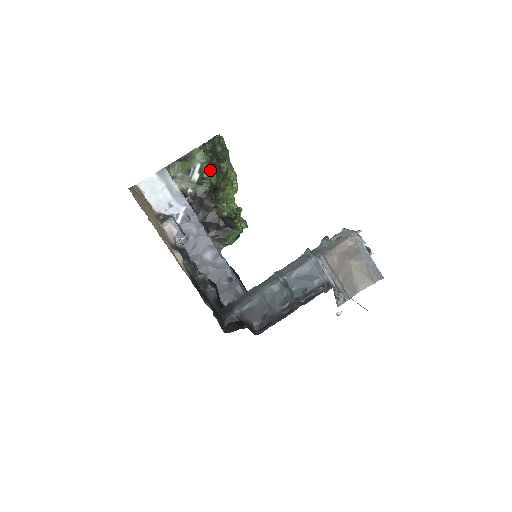
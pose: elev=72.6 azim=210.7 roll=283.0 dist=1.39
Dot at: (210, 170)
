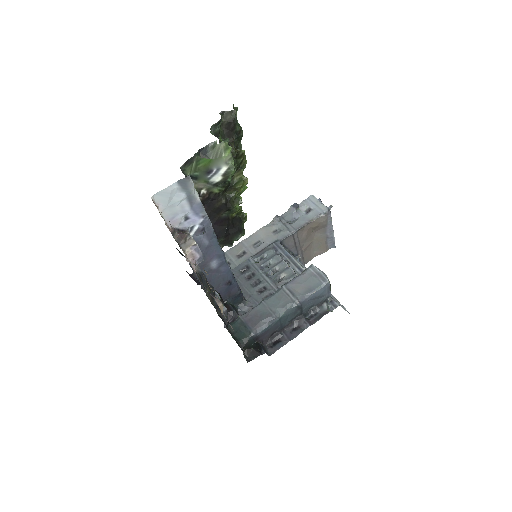
Dot at: occluded
